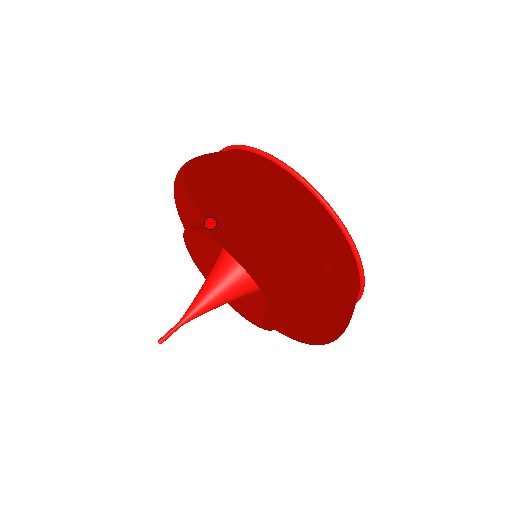
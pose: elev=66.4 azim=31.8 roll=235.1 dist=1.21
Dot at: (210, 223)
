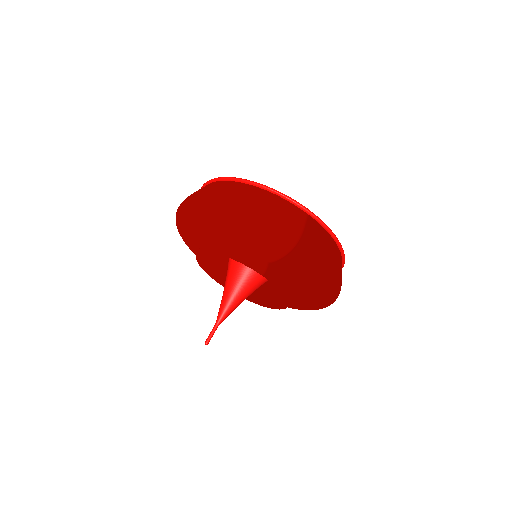
Dot at: (280, 276)
